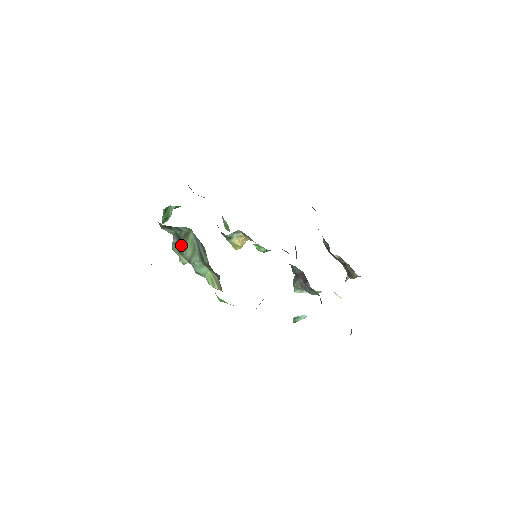
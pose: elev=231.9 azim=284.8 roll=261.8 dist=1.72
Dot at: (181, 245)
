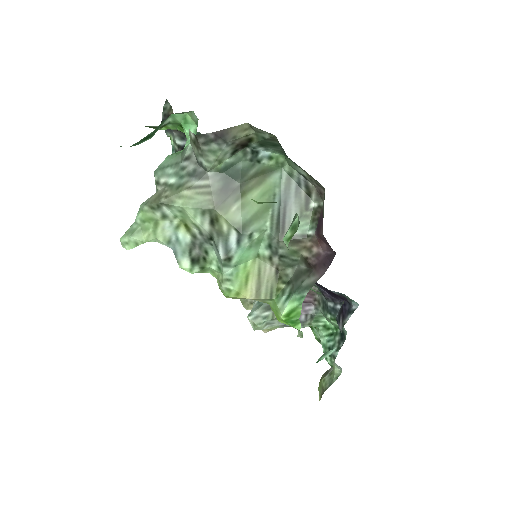
Dot at: (230, 193)
